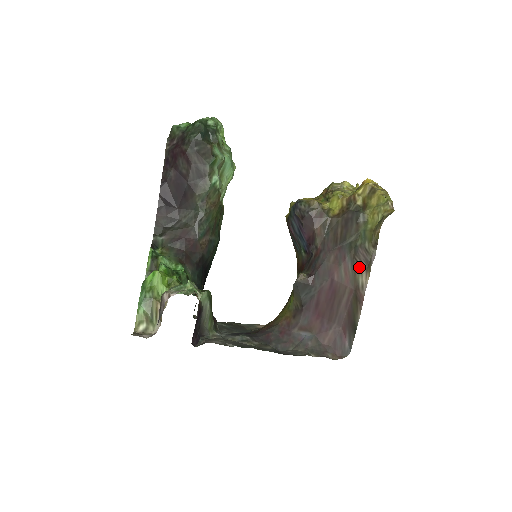
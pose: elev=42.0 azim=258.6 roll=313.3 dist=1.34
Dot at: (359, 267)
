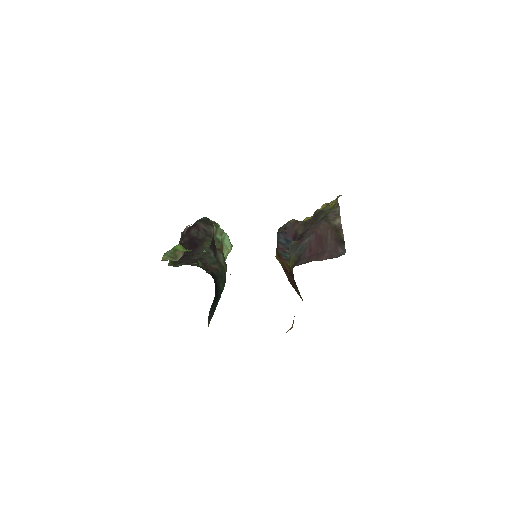
Dot at: (332, 220)
